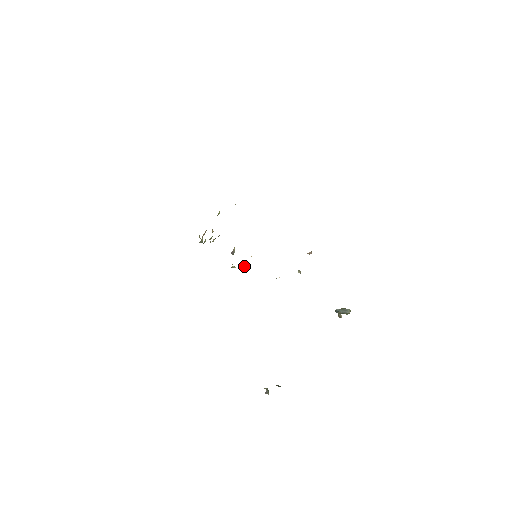
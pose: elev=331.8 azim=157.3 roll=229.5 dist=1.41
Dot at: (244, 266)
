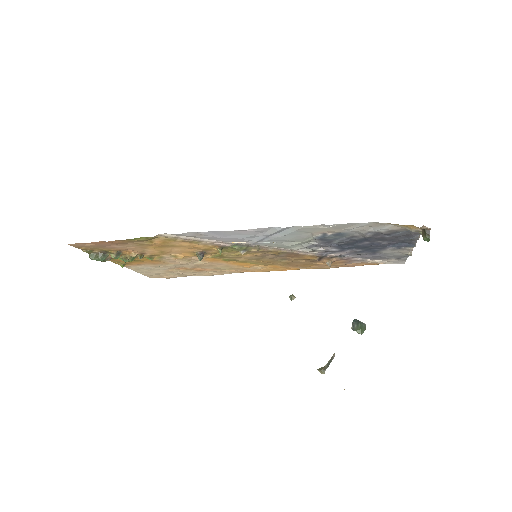
Dot at: (244, 252)
